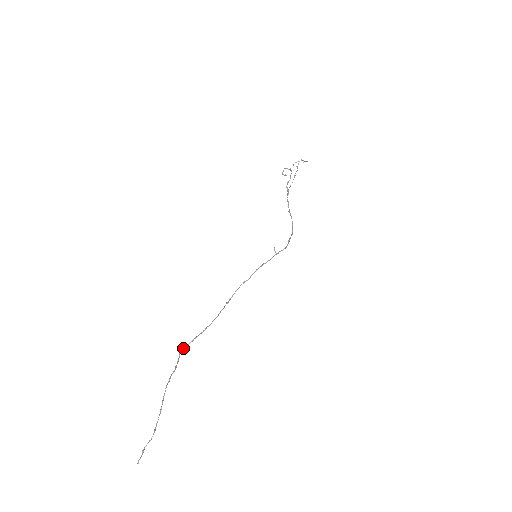
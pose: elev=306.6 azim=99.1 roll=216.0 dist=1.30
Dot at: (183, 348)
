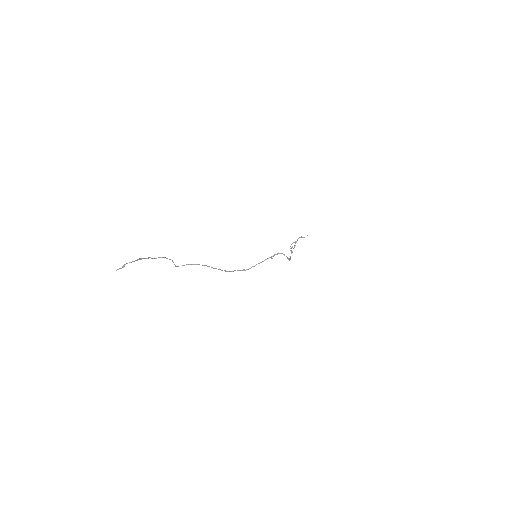
Dot at: occluded
